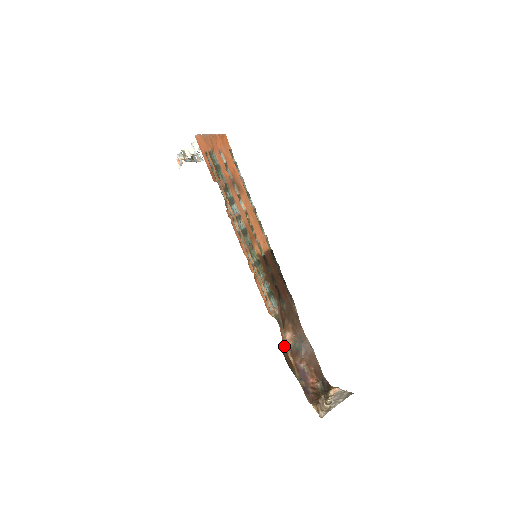
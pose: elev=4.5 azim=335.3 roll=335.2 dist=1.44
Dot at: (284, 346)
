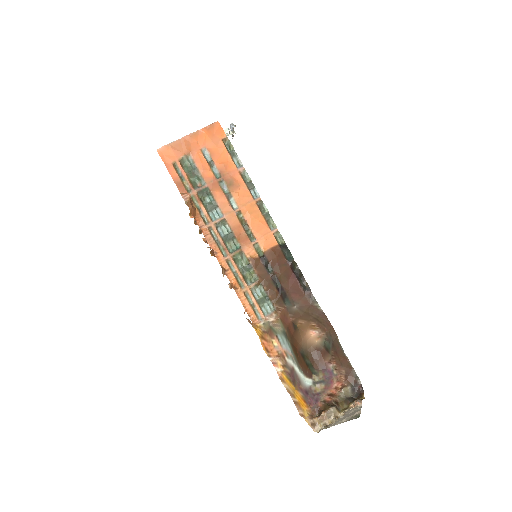
Dot at: (309, 343)
